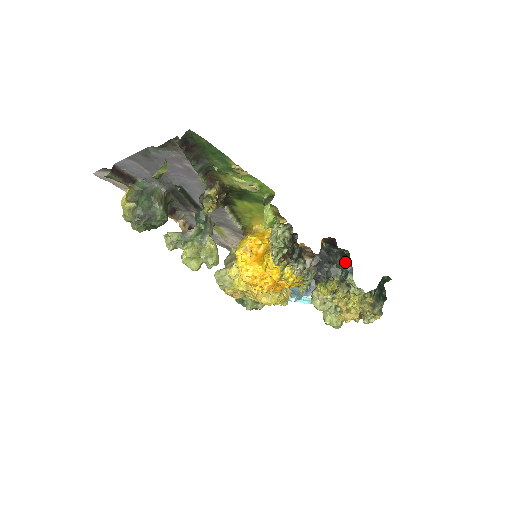
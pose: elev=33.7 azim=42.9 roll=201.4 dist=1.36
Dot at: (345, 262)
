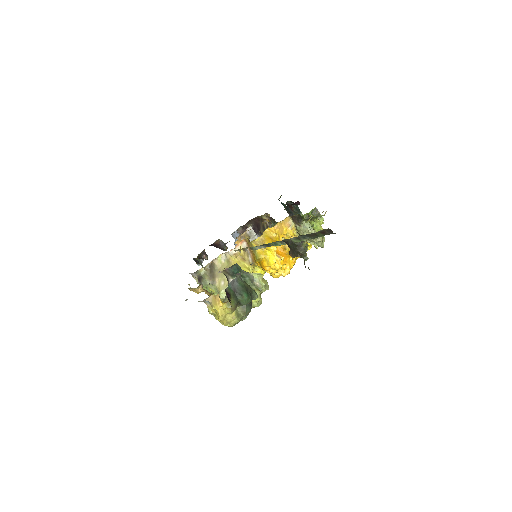
Dot at: (294, 209)
